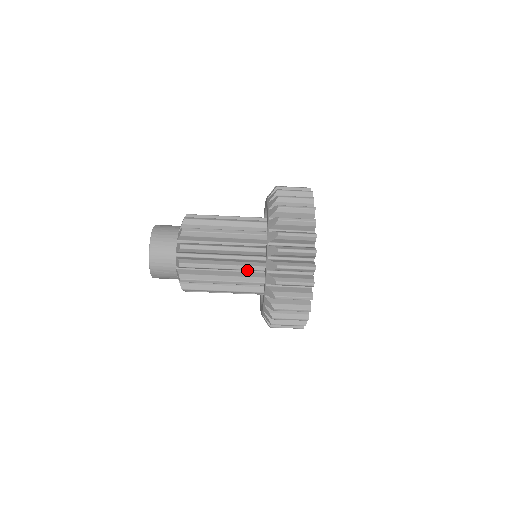
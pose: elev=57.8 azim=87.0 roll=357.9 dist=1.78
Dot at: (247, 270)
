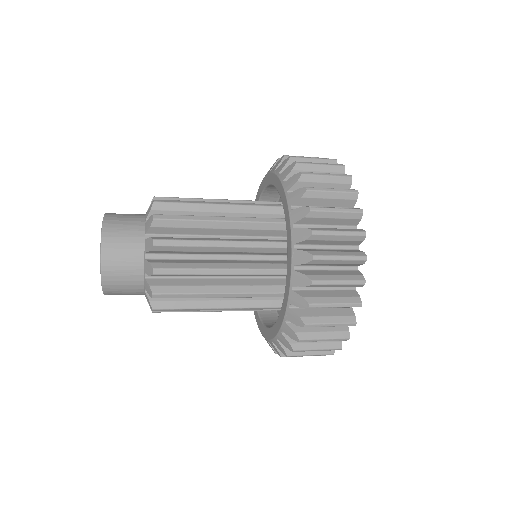
Dot at: occluded
